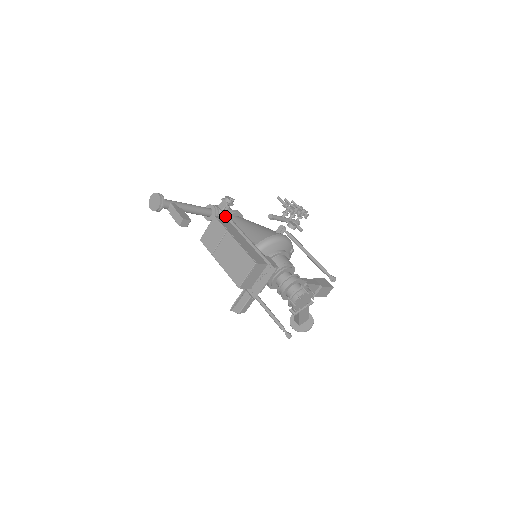
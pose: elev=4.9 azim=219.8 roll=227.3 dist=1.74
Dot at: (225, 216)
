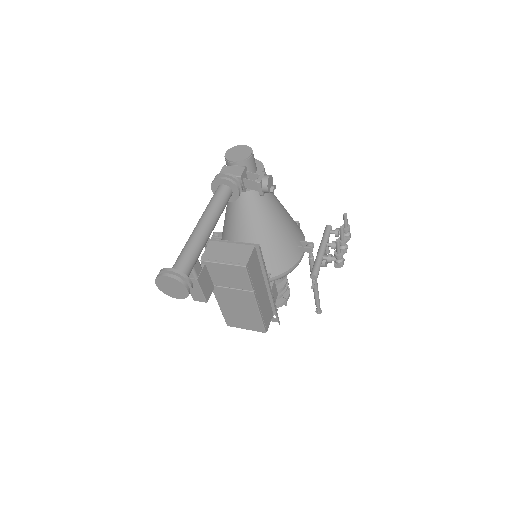
Dot at: (255, 244)
